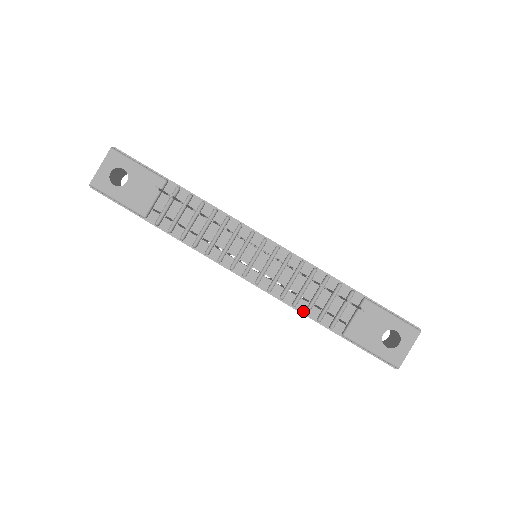
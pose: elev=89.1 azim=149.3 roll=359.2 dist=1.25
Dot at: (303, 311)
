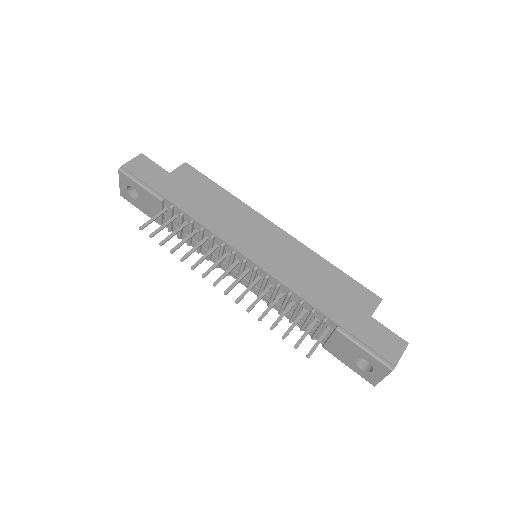
Dot at: (289, 318)
